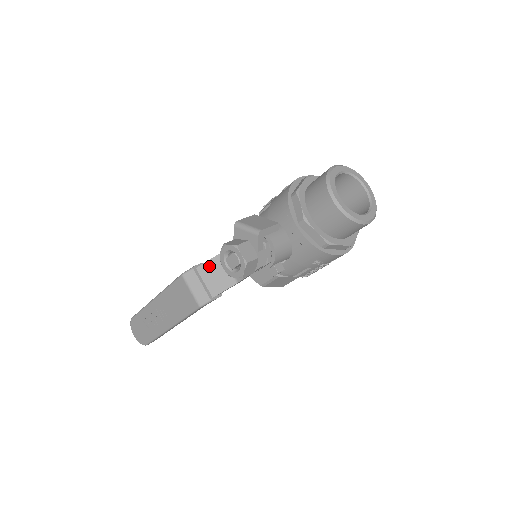
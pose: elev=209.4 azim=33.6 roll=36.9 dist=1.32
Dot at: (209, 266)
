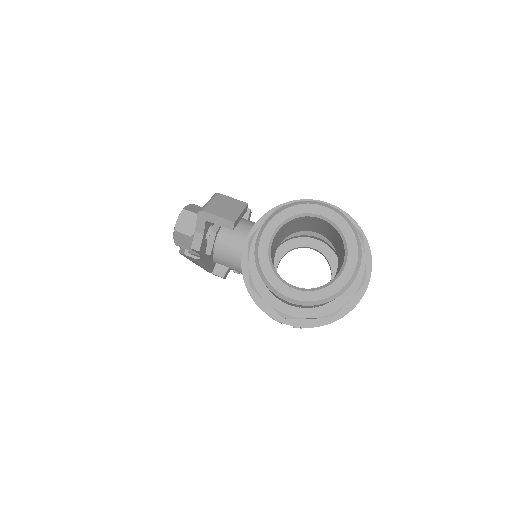
Dot at: occluded
